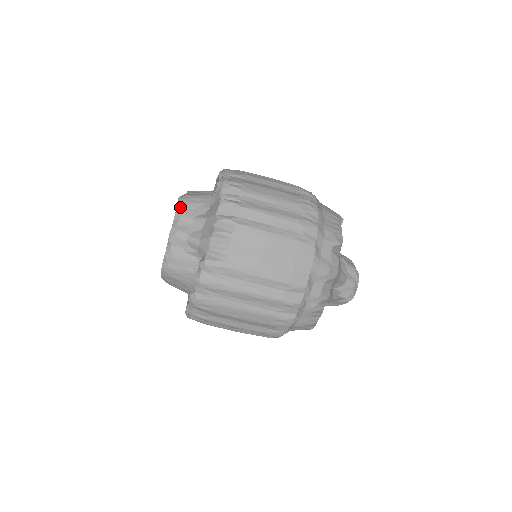
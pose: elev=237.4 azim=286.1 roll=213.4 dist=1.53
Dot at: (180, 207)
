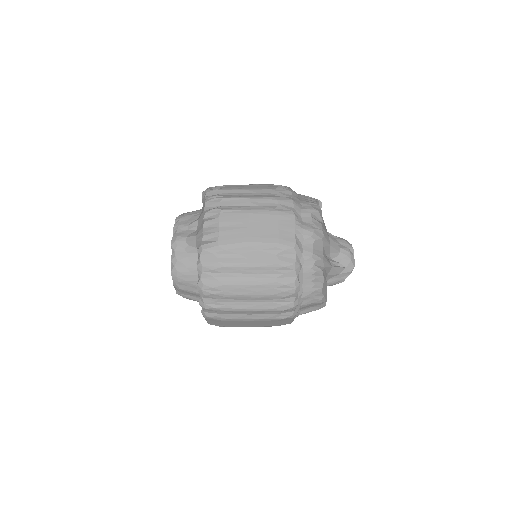
Dot at: (177, 221)
